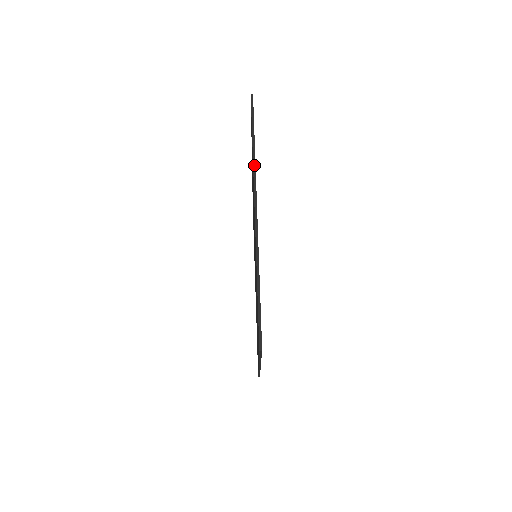
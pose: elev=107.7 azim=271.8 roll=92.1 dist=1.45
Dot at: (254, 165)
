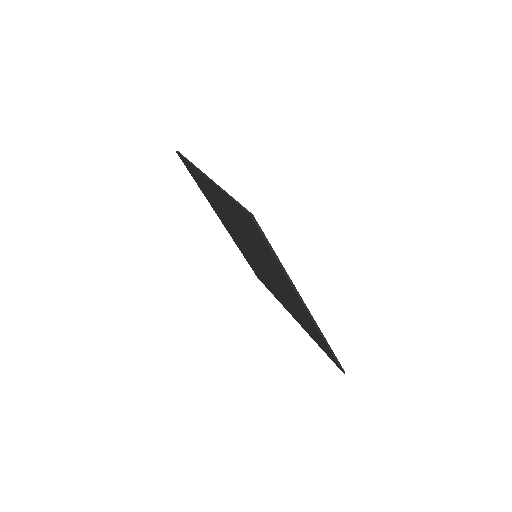
Dot at: (288, 278)
